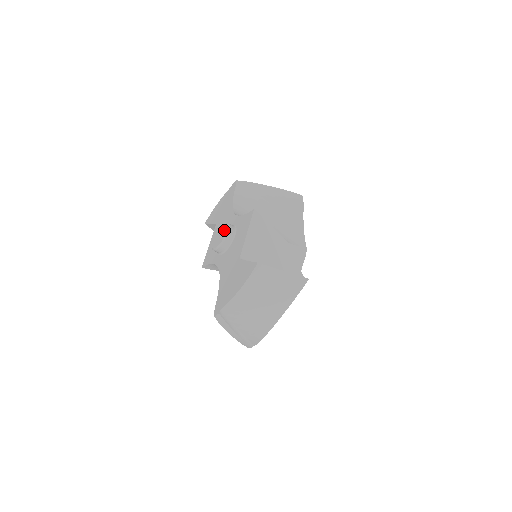
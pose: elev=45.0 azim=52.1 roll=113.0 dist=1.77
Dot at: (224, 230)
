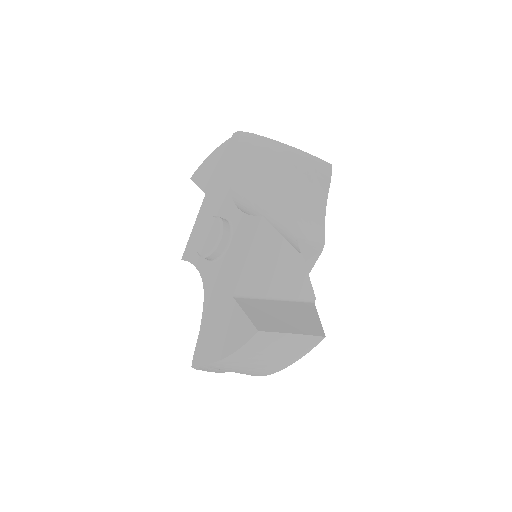
Dot at: (215, 232)
